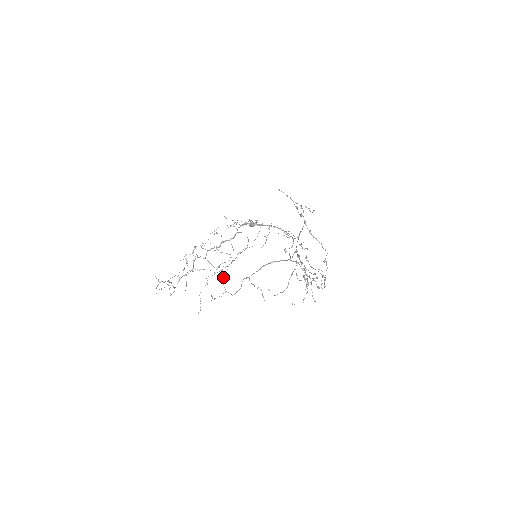
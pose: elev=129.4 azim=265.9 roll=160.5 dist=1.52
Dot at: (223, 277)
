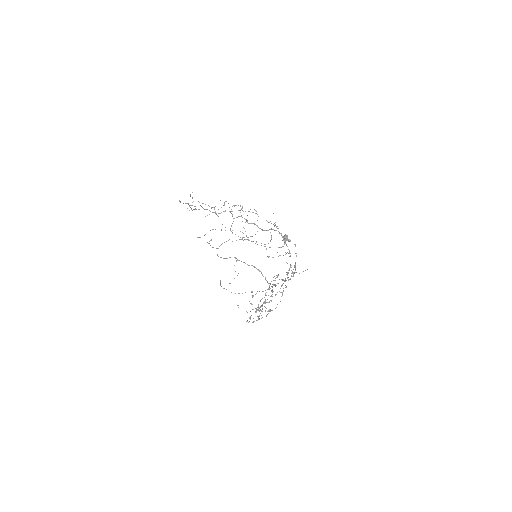
Dot at: occluded
